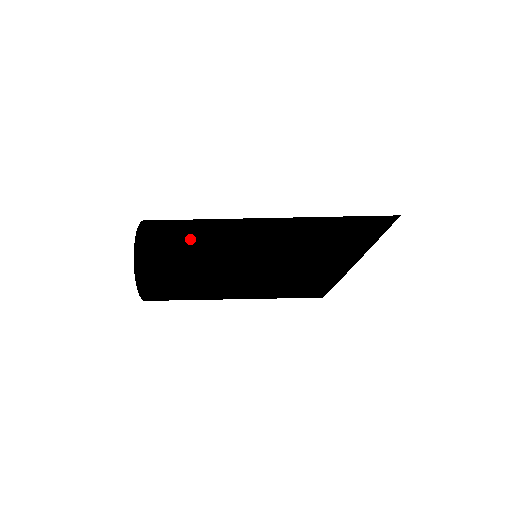
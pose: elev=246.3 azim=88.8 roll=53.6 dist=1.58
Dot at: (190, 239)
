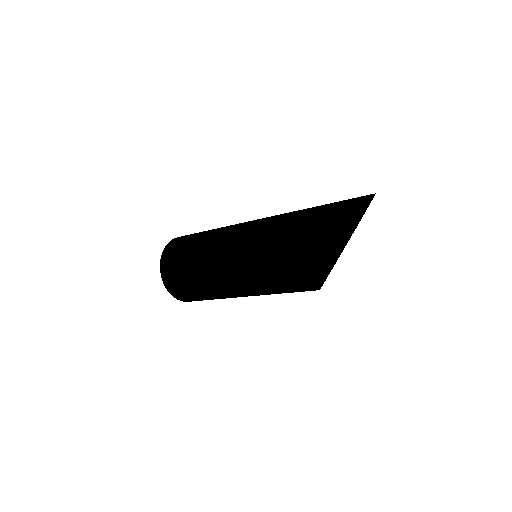
Dot at: (193, 276)
